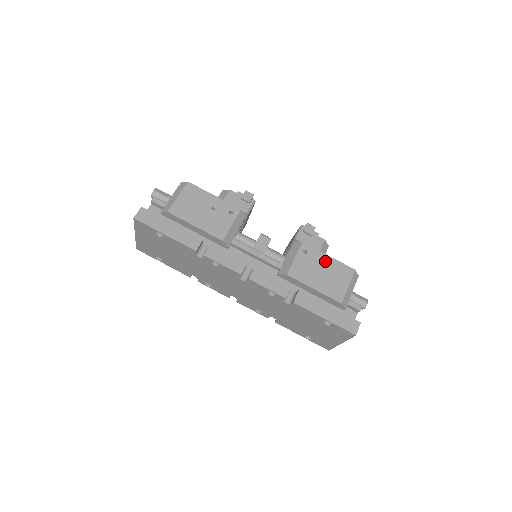
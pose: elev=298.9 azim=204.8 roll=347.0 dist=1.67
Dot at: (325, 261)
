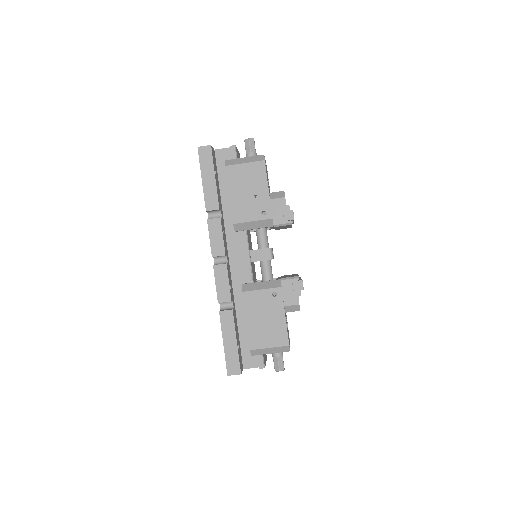
Dot at: (278, 316)
